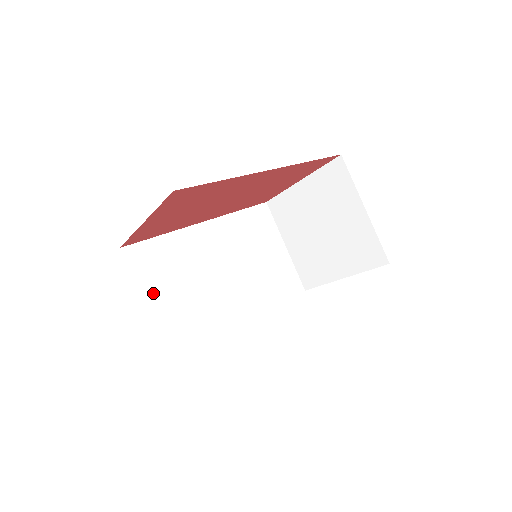
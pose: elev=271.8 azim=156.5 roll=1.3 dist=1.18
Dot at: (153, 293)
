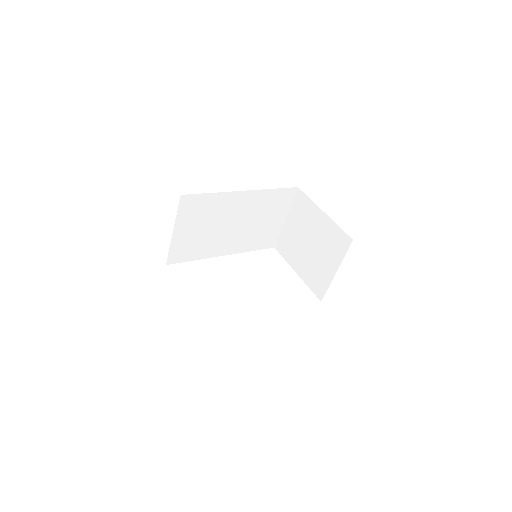
Dot at: (183, 227)
